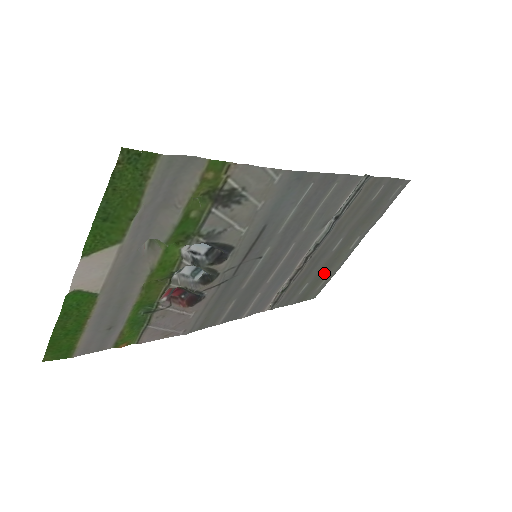
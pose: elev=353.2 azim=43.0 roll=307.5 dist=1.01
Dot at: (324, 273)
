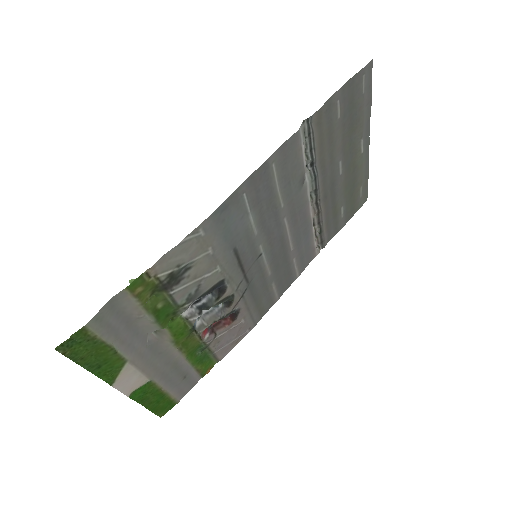
Dot at: (353, 186)
